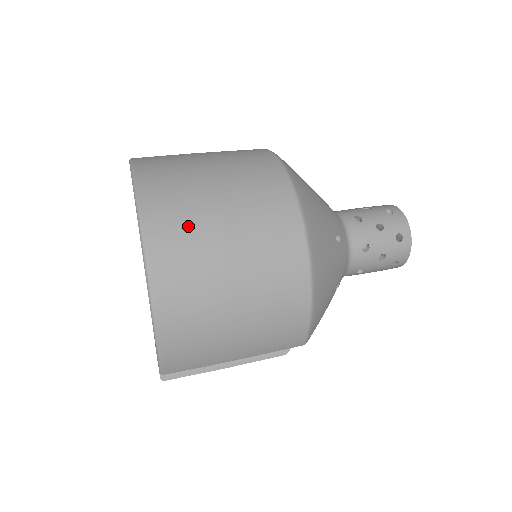
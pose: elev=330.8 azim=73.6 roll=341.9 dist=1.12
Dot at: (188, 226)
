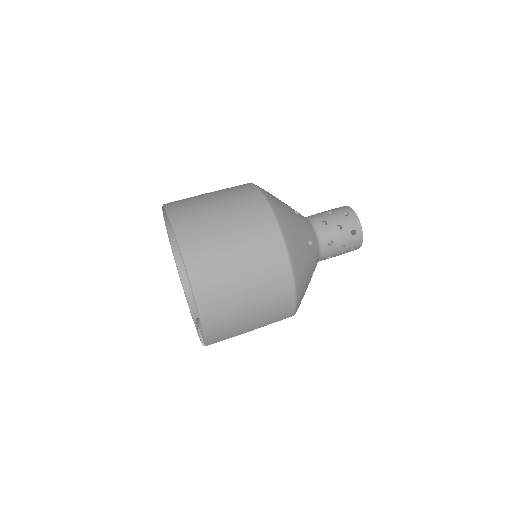
Dot at: (213, 258)
